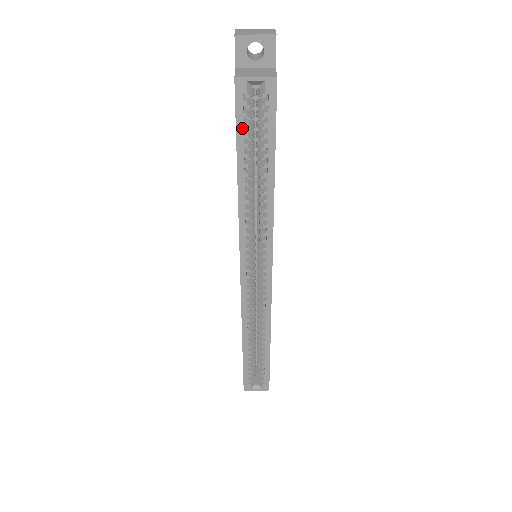
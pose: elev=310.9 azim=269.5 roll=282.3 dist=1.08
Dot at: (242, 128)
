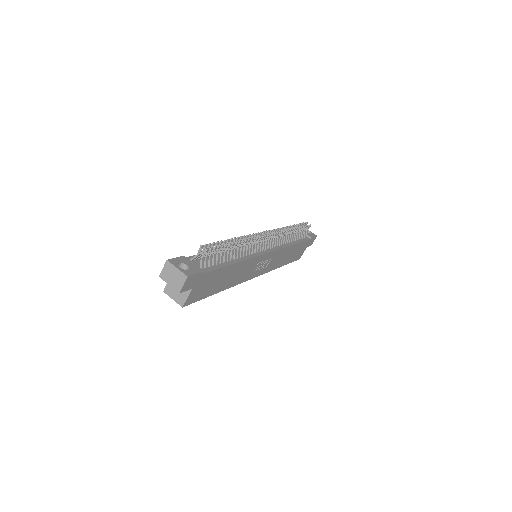
Dot at: occluded
